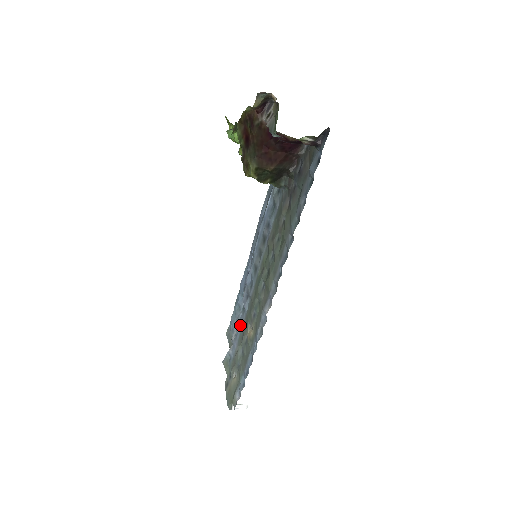
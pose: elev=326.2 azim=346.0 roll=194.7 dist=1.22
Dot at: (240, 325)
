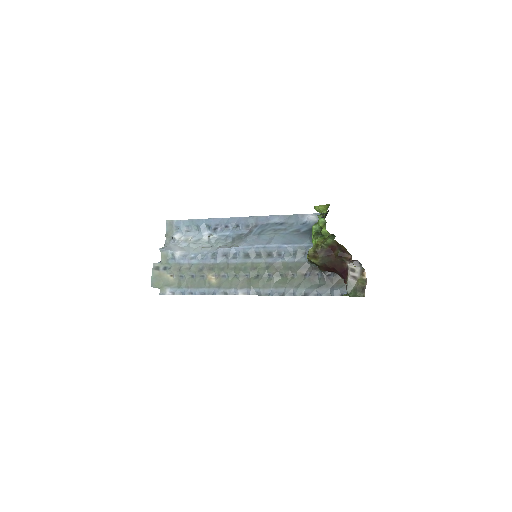
Dot at: (202, 259)
